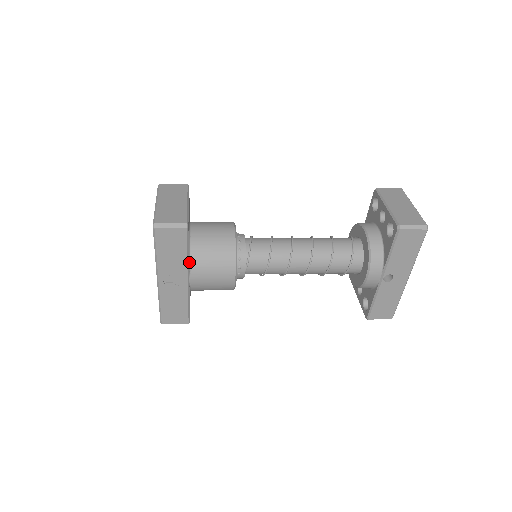
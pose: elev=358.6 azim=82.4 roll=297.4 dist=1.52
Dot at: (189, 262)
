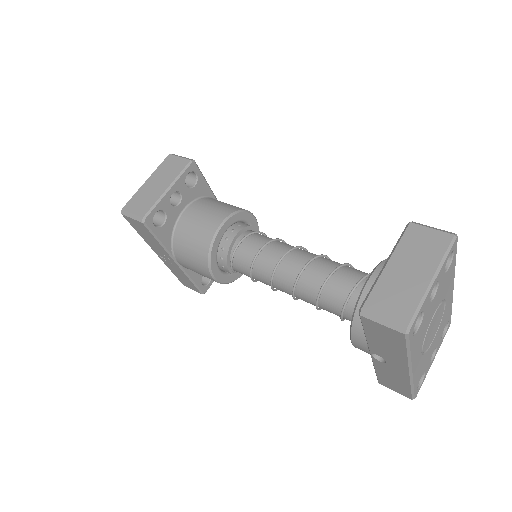
Dot at: (172, 247)
